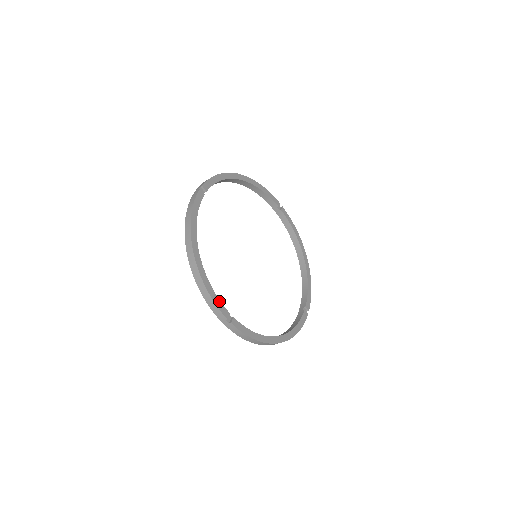
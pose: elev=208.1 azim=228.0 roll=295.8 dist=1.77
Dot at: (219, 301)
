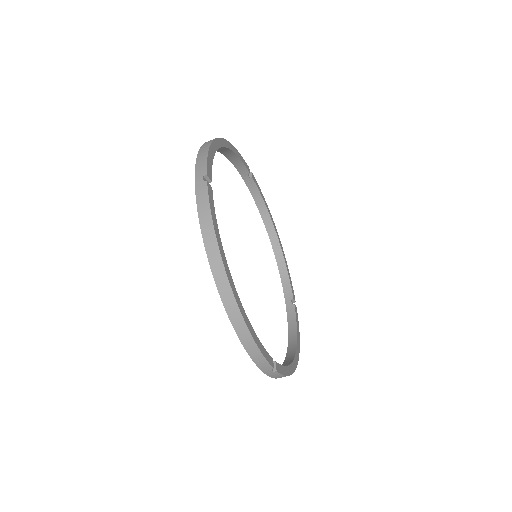
Dot at: (264, 349)
